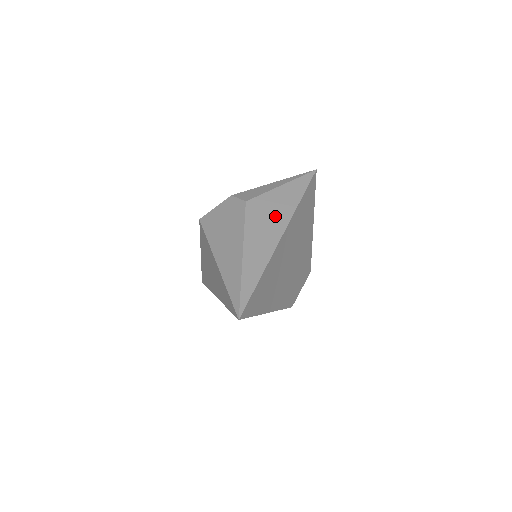
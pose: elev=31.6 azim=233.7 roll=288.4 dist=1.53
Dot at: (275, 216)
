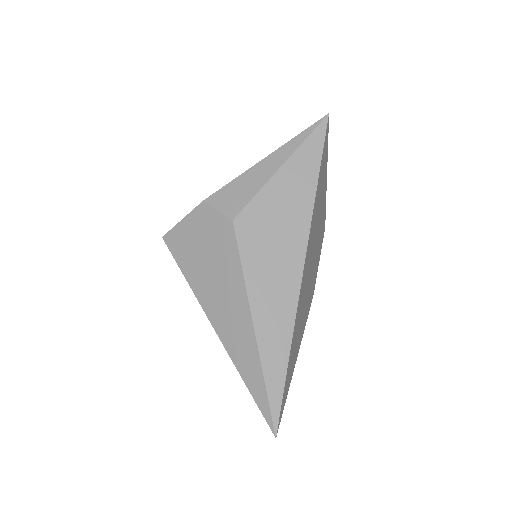
Dot at: (284, 236)
